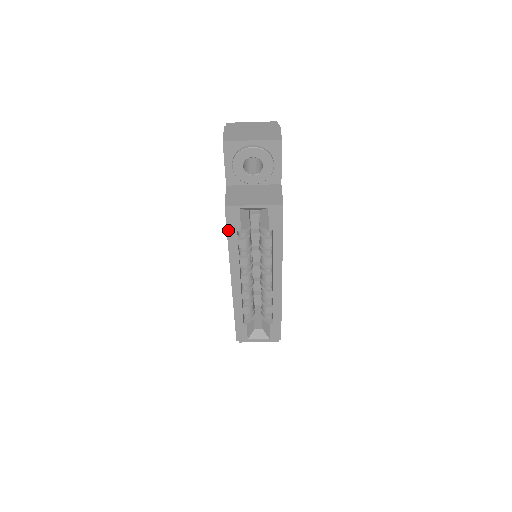
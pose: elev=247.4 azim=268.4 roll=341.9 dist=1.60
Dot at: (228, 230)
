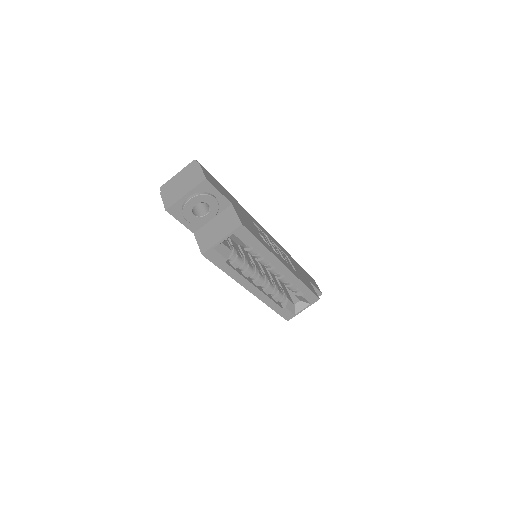
Dot at: (218, 266)
